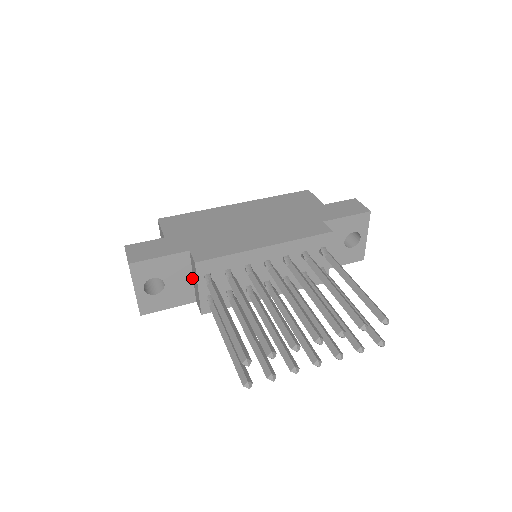
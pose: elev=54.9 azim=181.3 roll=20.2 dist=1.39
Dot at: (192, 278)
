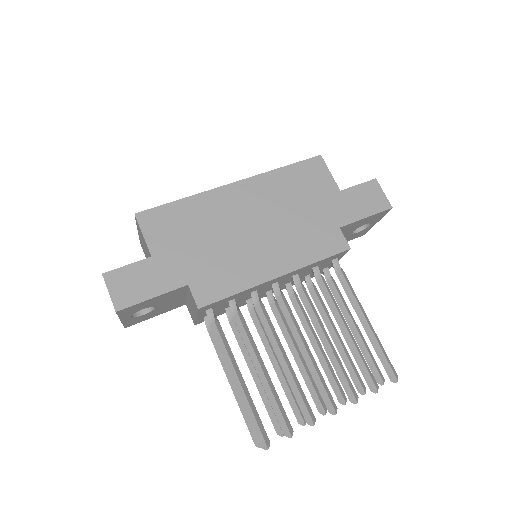
Dot at: (186, 296)
